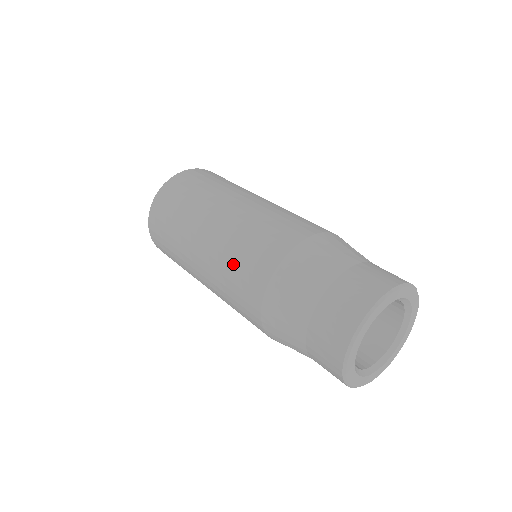
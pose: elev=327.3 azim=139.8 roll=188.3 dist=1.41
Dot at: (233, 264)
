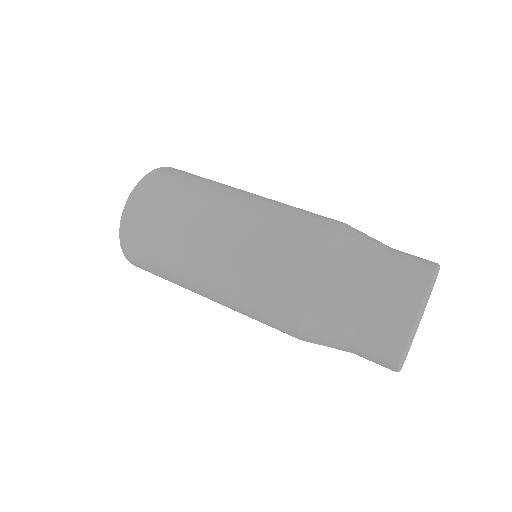
Dot at: (254, 277)
